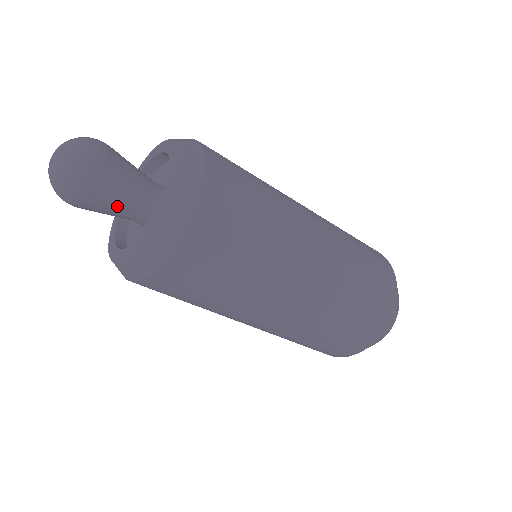
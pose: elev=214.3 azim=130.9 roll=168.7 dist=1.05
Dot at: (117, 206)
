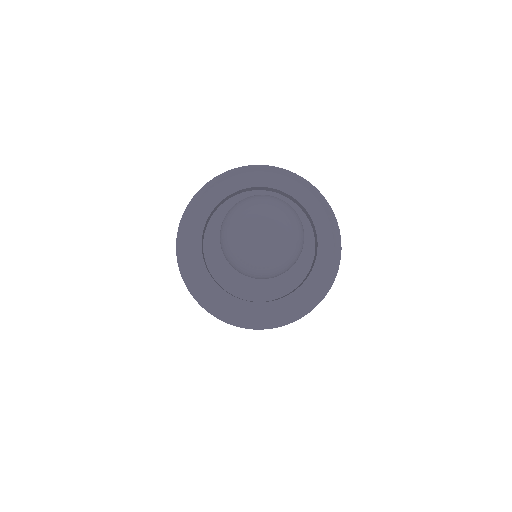
Dot at: occluded
